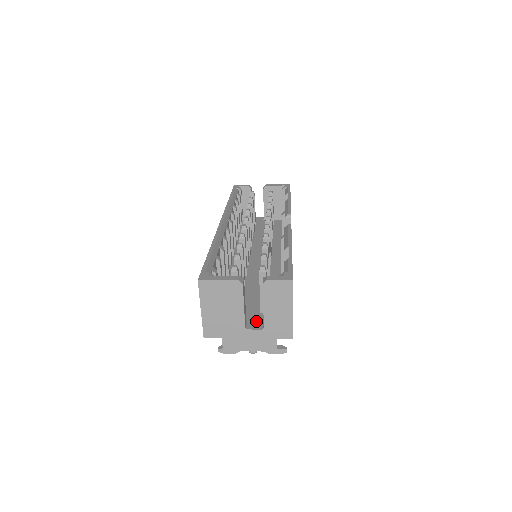
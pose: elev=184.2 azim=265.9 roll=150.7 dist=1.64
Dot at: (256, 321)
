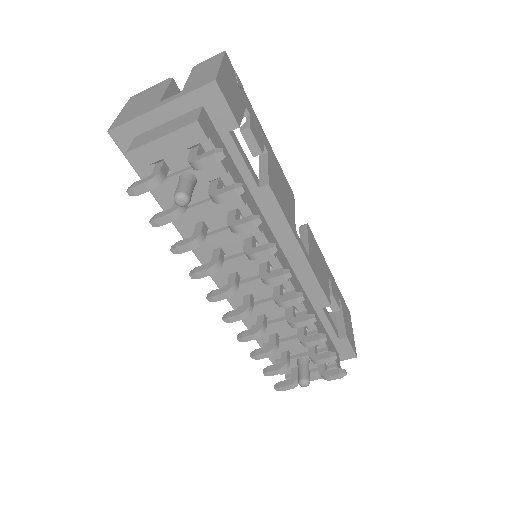
Dot at: occluded
